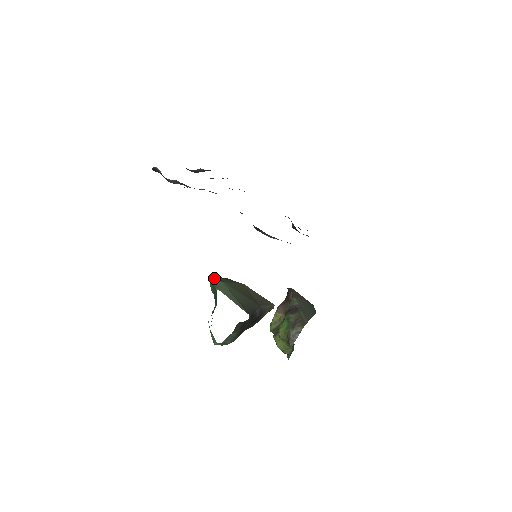
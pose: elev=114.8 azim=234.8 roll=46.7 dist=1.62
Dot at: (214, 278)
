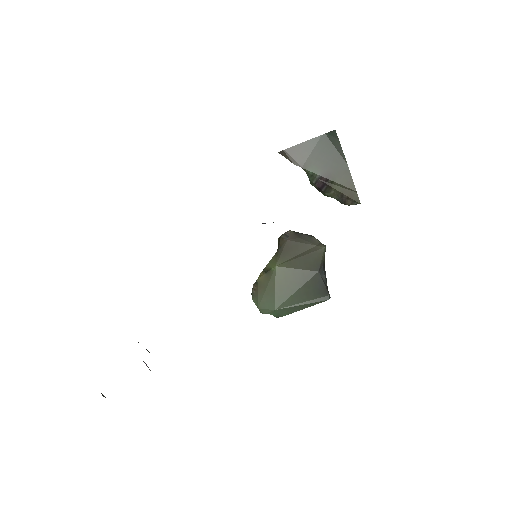
Dot at: (263, 313)
